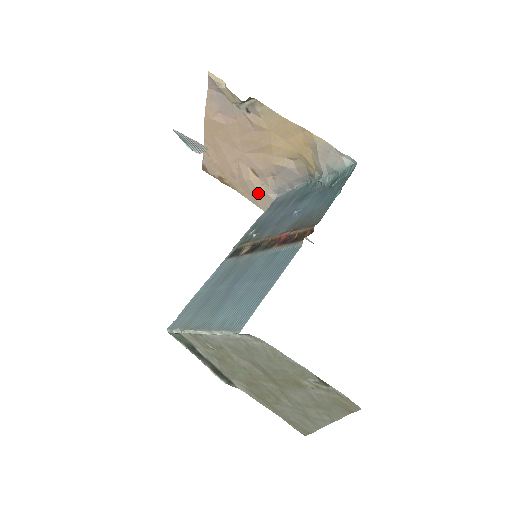
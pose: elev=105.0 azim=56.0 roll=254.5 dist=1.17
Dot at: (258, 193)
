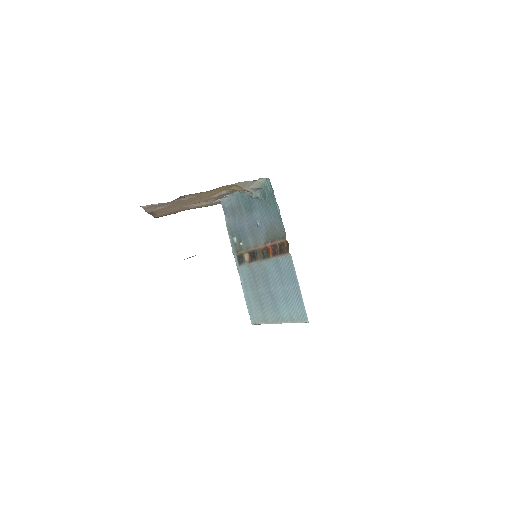
Dot at: (205, 205)
